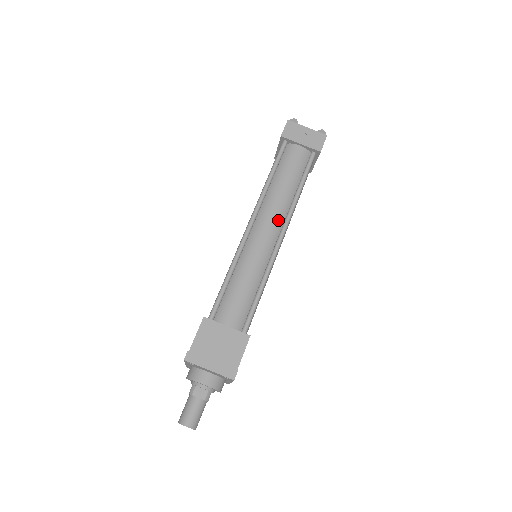
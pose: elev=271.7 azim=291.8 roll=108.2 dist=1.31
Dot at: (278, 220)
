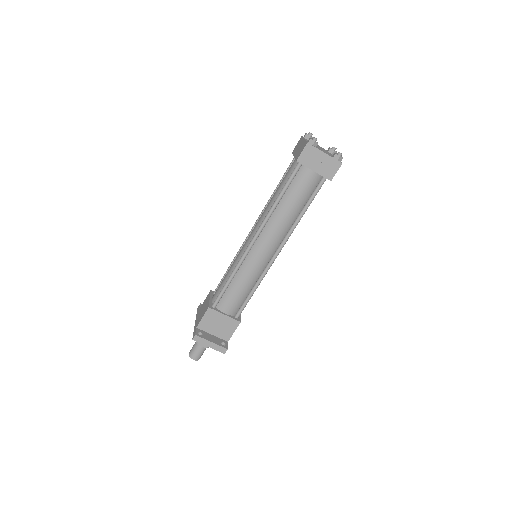
Dot at: (277, 239)
